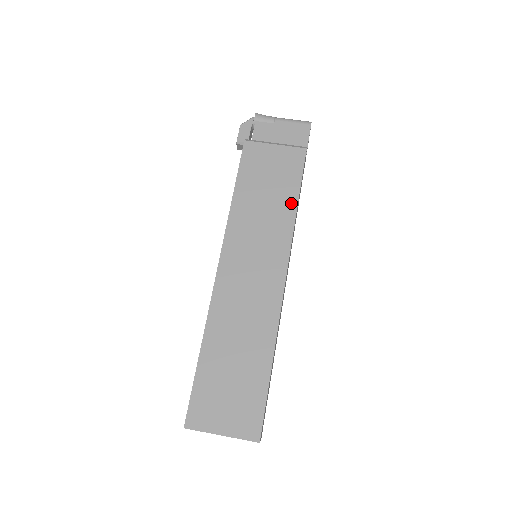
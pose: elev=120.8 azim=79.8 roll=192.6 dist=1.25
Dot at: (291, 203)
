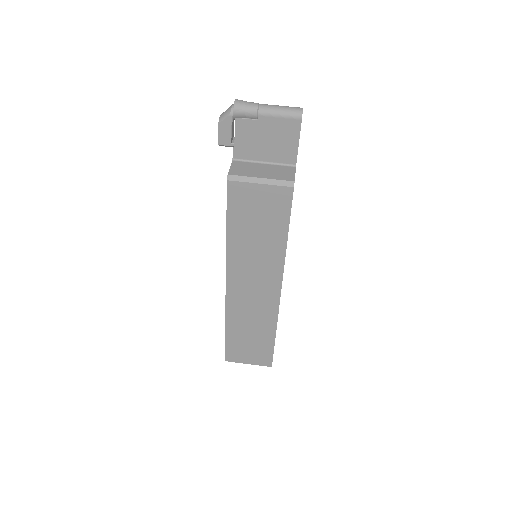
Dot at: (281, 239)
